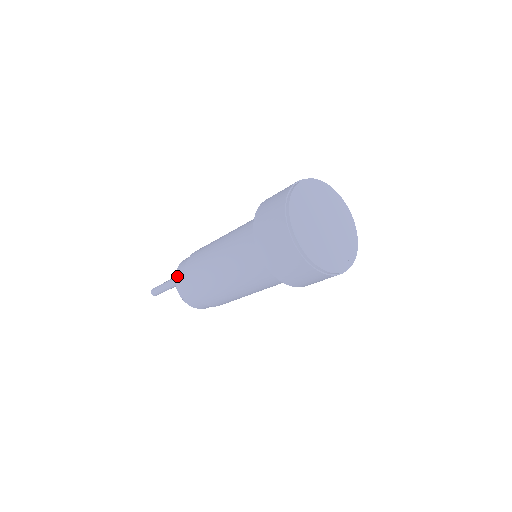
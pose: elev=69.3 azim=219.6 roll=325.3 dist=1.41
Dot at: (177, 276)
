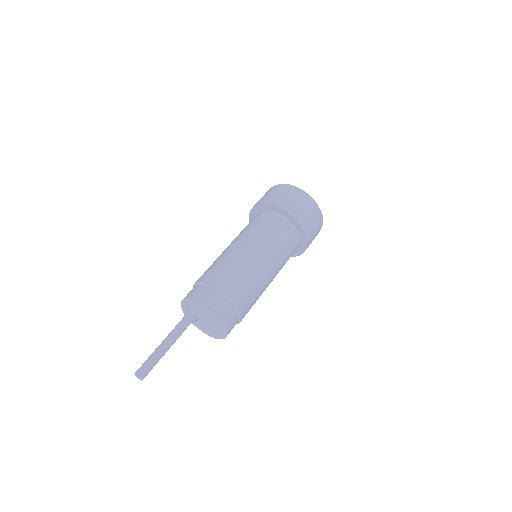
Dot at: (187, 295)
